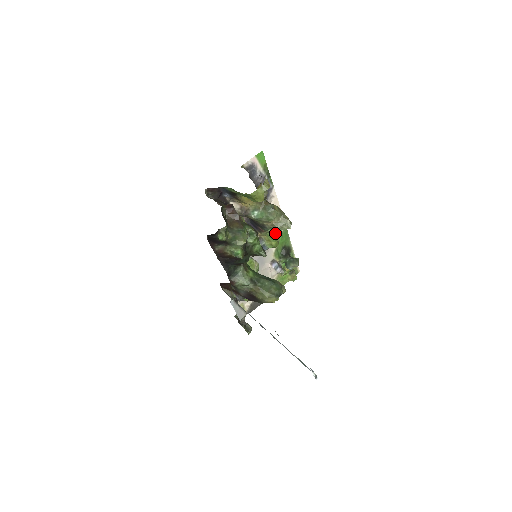
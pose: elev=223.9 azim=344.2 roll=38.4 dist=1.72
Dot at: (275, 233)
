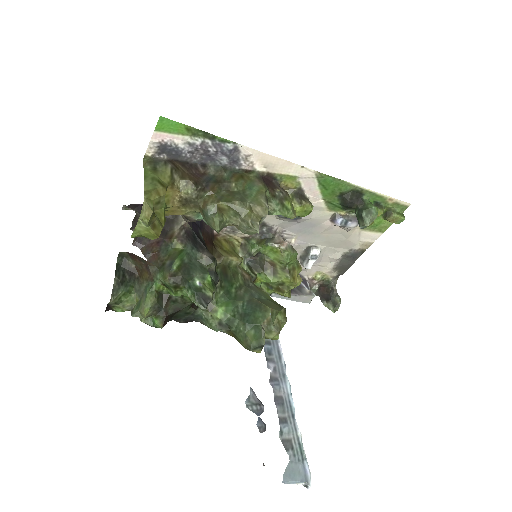
Dot at: (274, 214)
